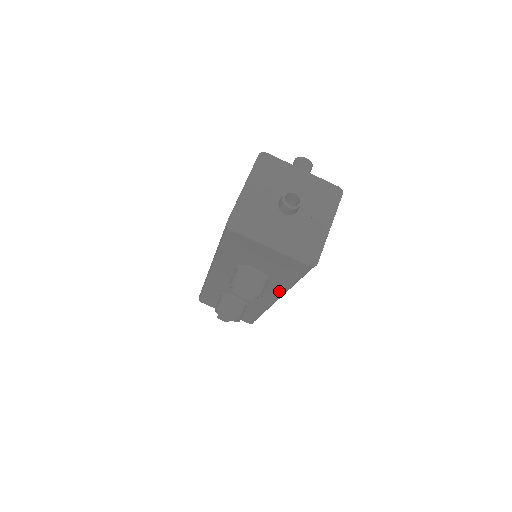
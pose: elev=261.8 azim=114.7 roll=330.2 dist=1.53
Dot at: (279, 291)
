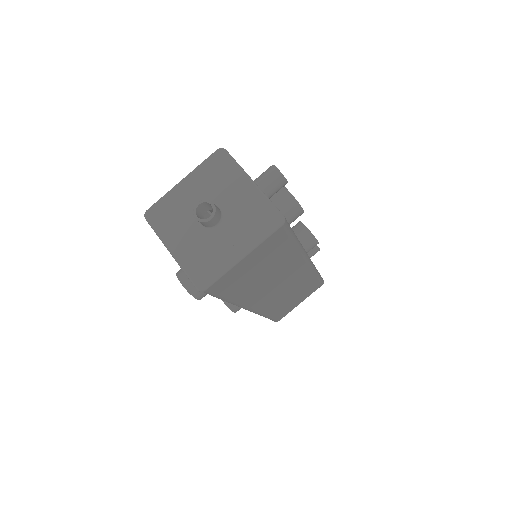
Dot at: occluded
